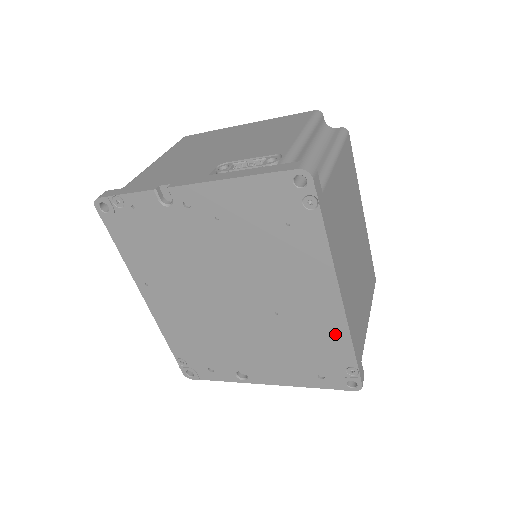
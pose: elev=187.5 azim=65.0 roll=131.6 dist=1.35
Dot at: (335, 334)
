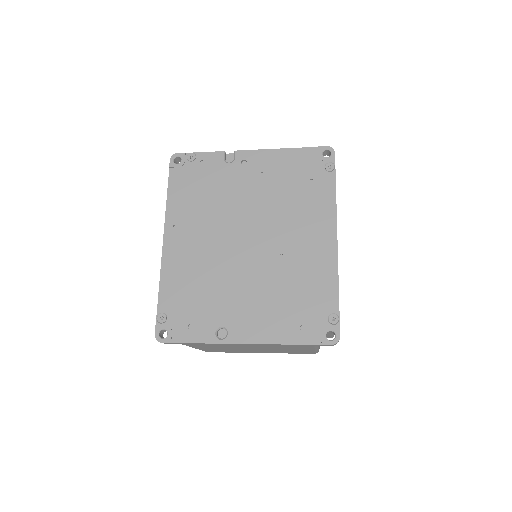
Dot at: (326, 276)
